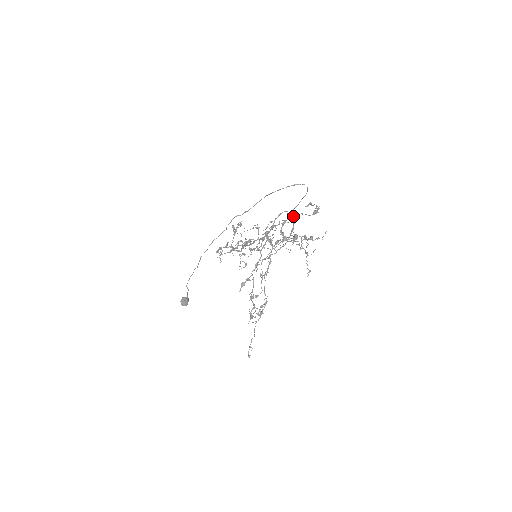
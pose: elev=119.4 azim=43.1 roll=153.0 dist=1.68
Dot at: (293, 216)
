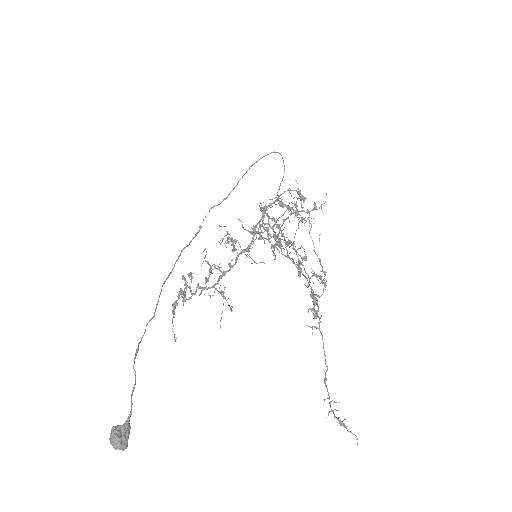
Dot at: occluded
